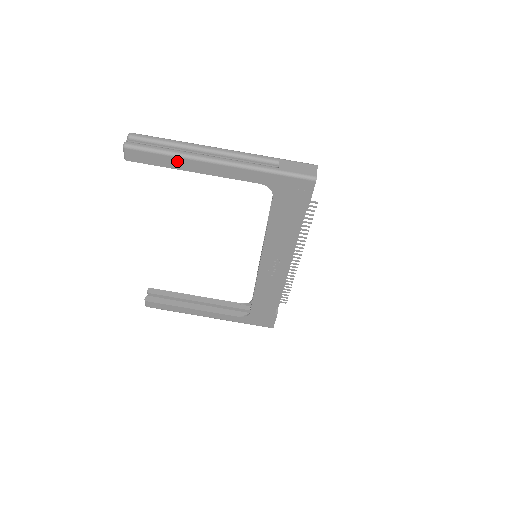
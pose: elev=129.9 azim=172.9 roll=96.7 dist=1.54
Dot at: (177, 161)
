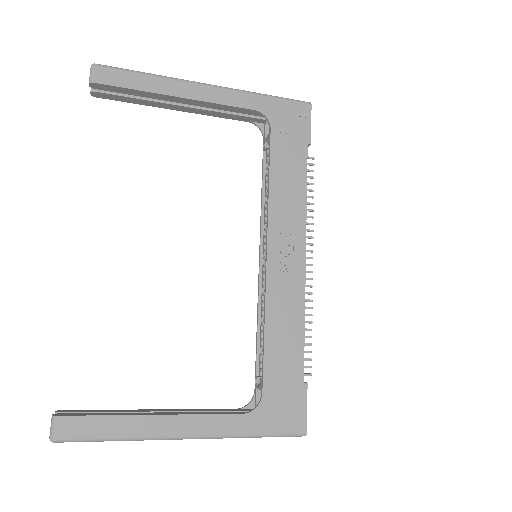
Dot at: (158, 82)
